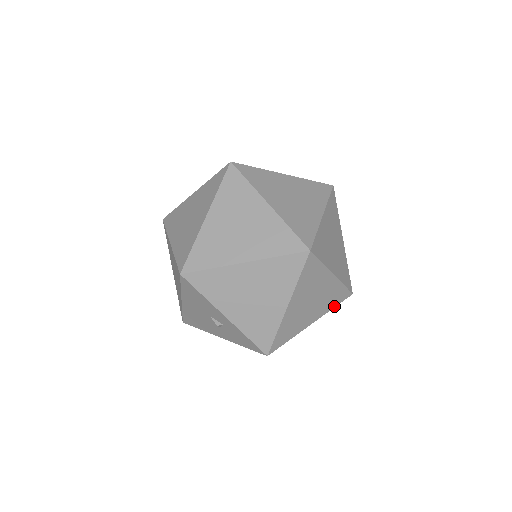
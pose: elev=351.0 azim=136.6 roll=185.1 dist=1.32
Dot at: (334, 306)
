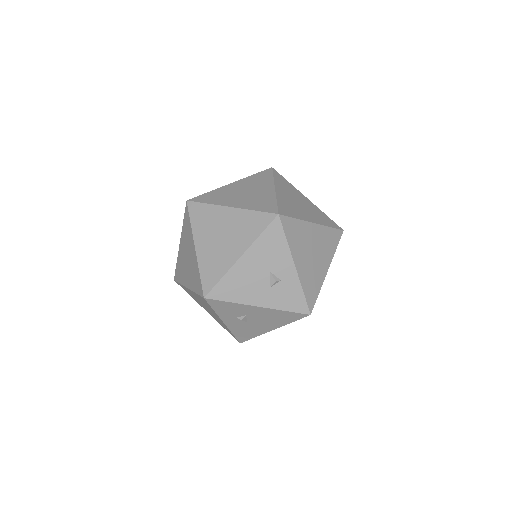
Dot at: occluded
